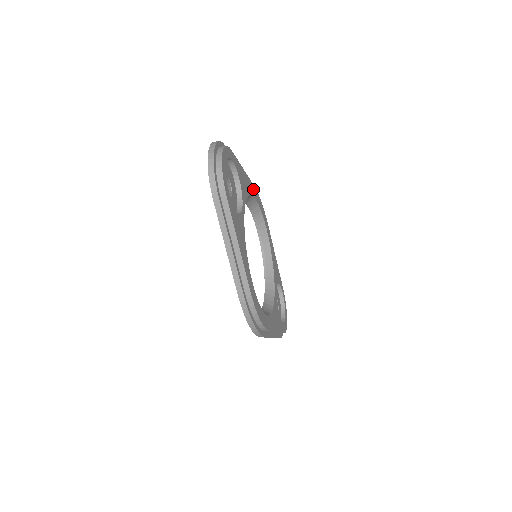
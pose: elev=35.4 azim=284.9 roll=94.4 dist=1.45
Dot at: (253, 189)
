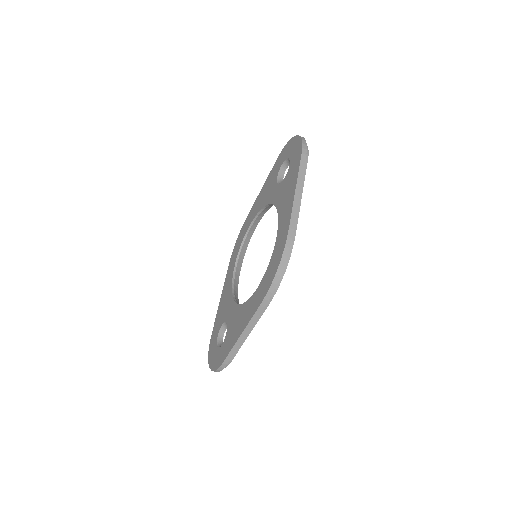
Dot at: occluded
